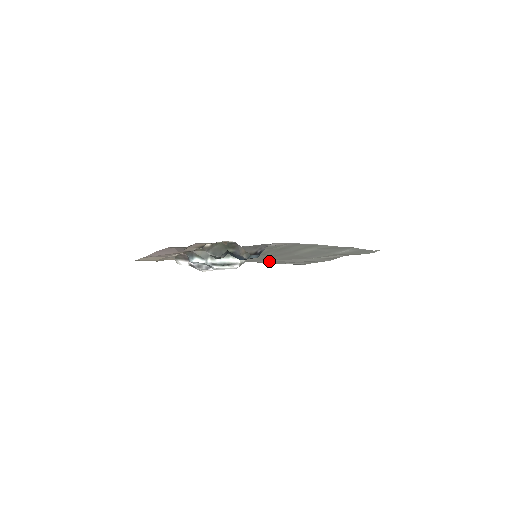
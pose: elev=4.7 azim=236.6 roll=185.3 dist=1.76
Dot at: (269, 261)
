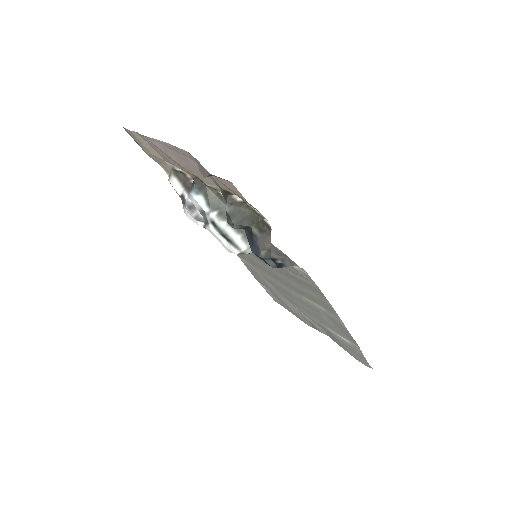
Dot at: occluded
